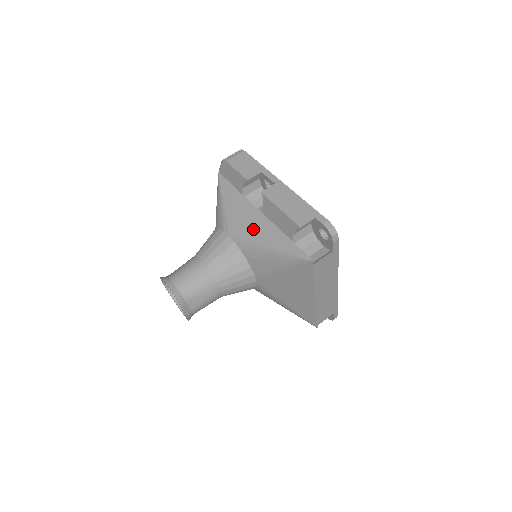
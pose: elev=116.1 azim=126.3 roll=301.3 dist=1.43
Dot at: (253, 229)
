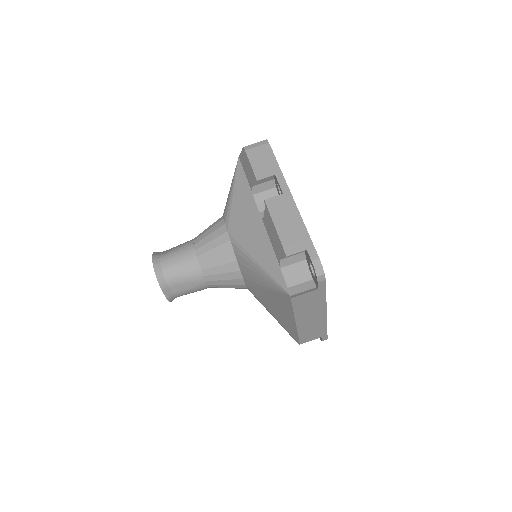
Dot at: (249, 235)
